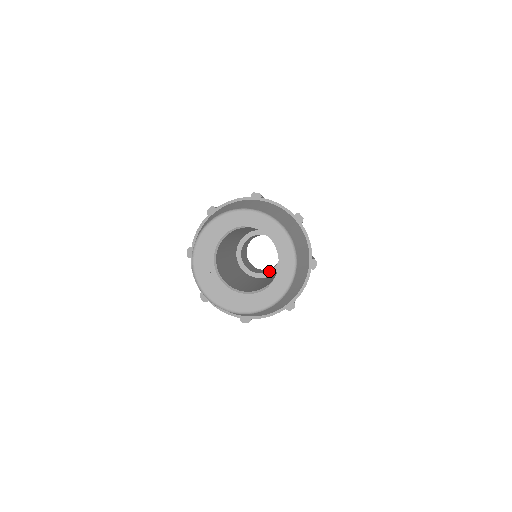
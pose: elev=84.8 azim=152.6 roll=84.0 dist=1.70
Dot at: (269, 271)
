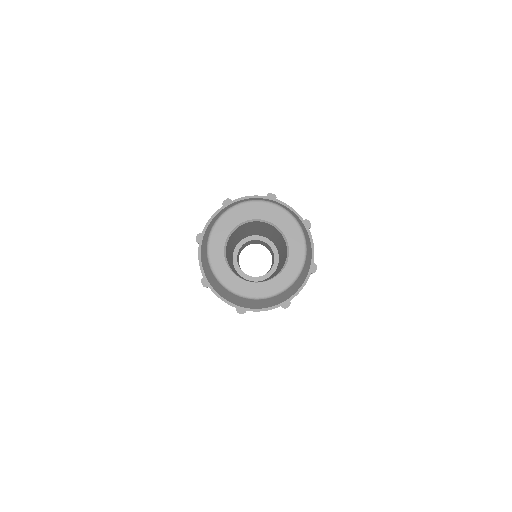
Dot at: (247, 275)
